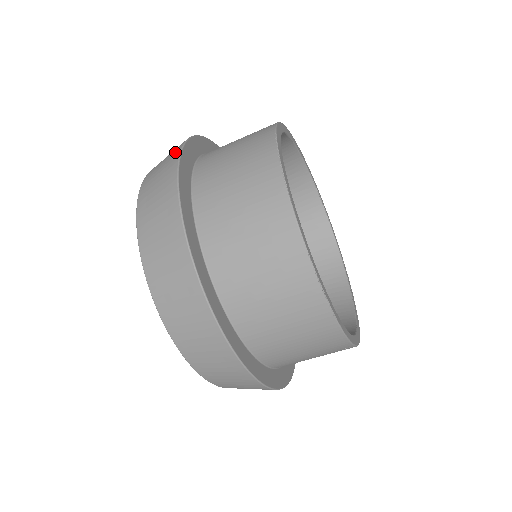
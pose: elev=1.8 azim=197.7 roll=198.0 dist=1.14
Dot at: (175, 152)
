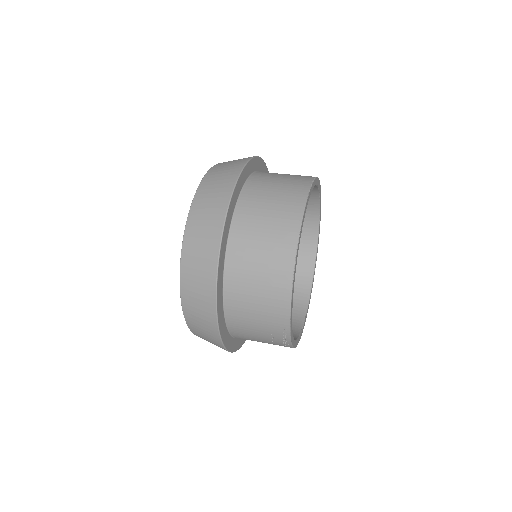
Dot at: occluded
